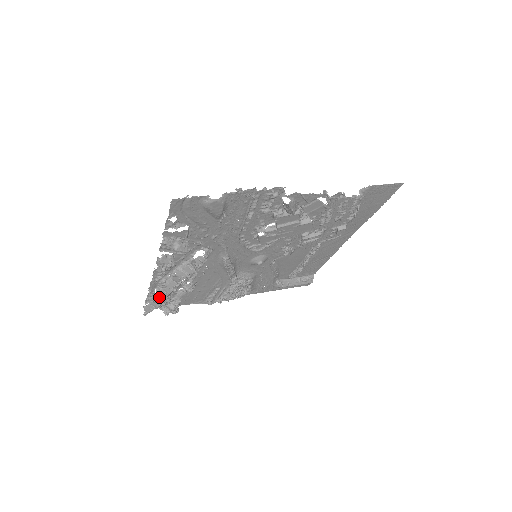
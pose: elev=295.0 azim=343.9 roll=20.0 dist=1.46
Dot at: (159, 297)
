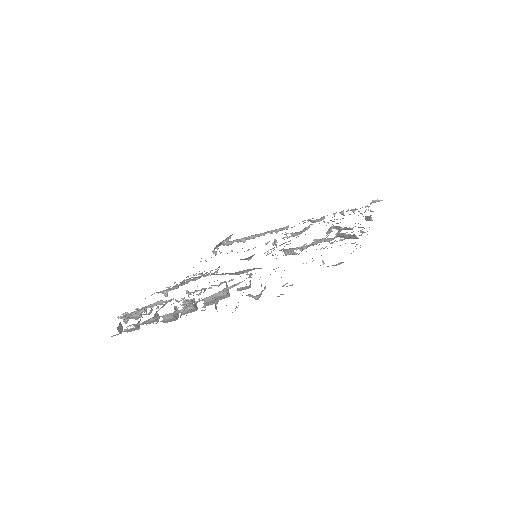
Dot at: (155, 320)
